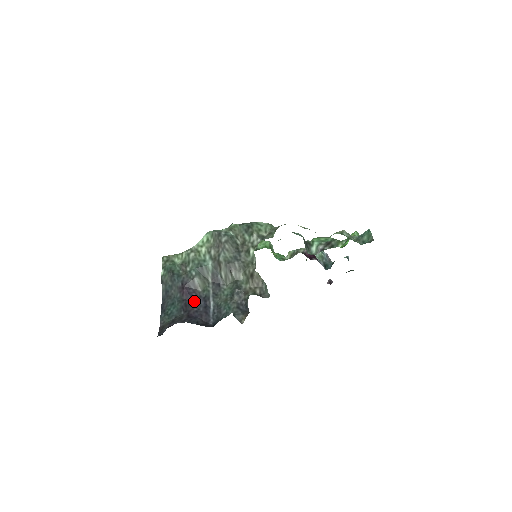
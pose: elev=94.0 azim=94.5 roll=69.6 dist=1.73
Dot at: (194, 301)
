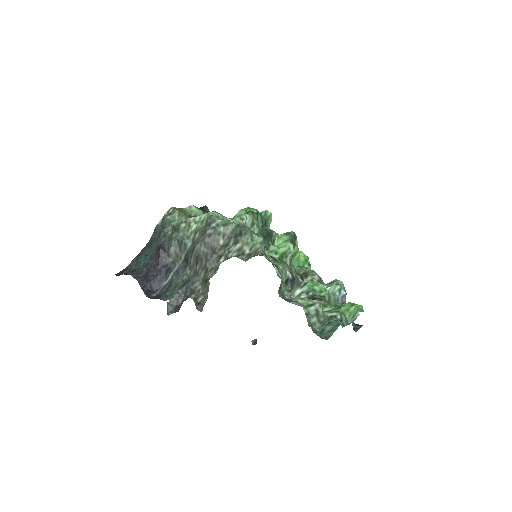
Dot at: (160, 266)
